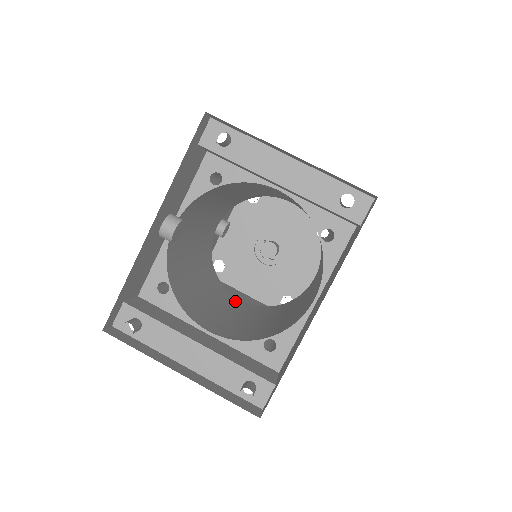
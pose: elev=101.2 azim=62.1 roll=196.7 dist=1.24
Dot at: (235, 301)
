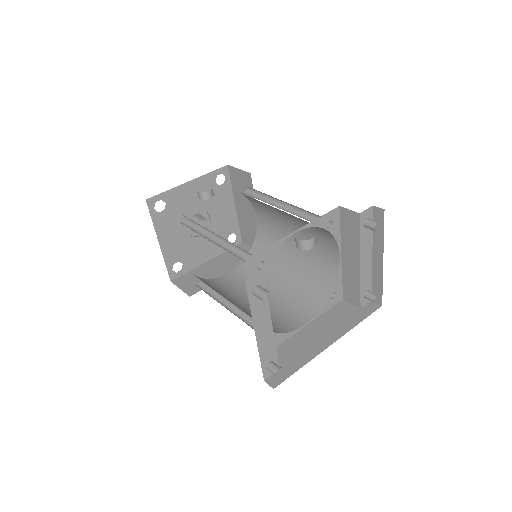
Dot at: occluded
